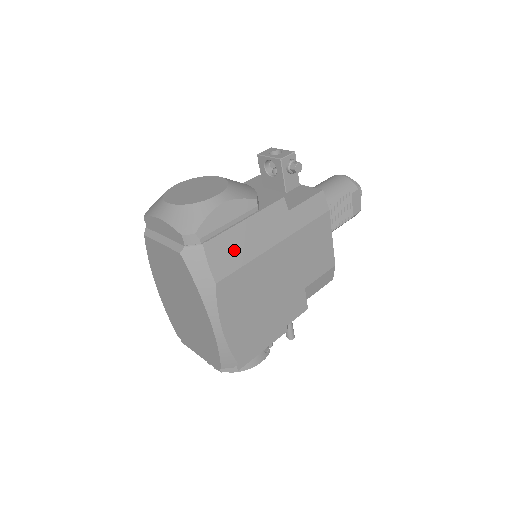
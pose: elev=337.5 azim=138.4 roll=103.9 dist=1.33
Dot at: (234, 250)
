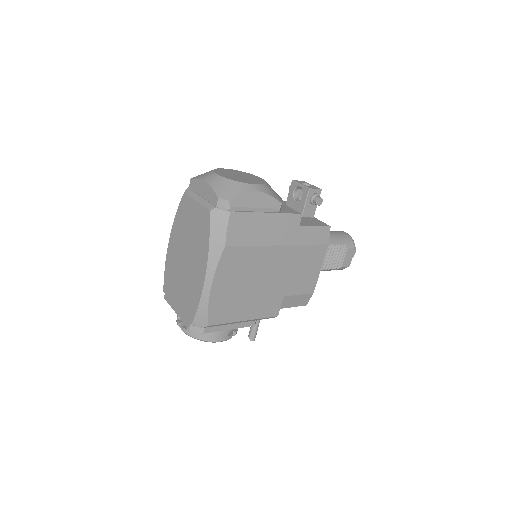
Dot at: (249, 230)
